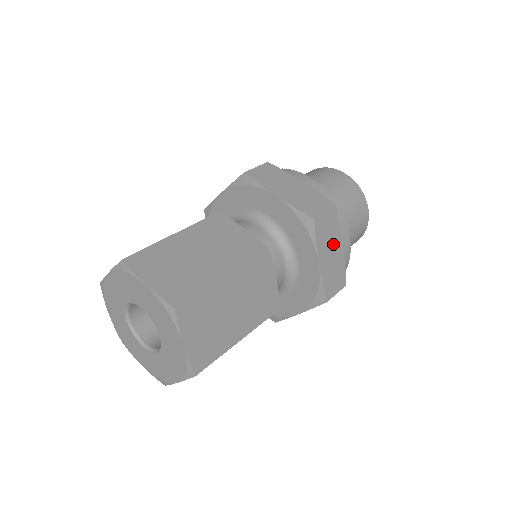
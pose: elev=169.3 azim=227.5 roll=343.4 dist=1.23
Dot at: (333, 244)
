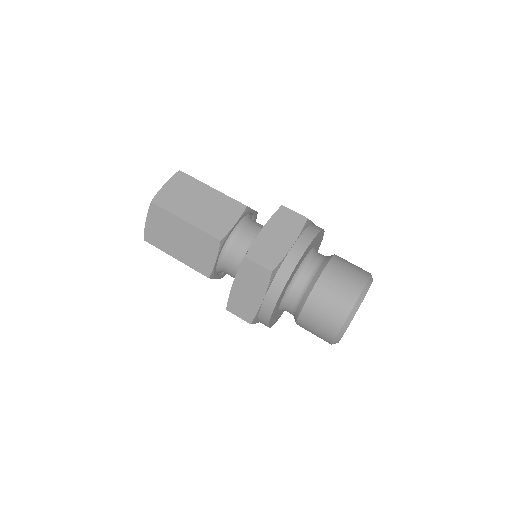
Dot at: (285, 234)
